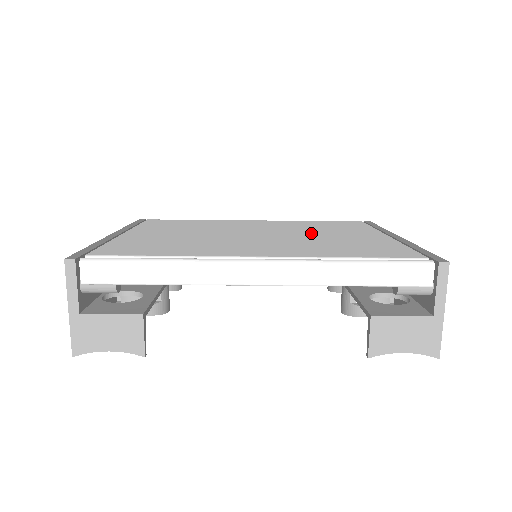
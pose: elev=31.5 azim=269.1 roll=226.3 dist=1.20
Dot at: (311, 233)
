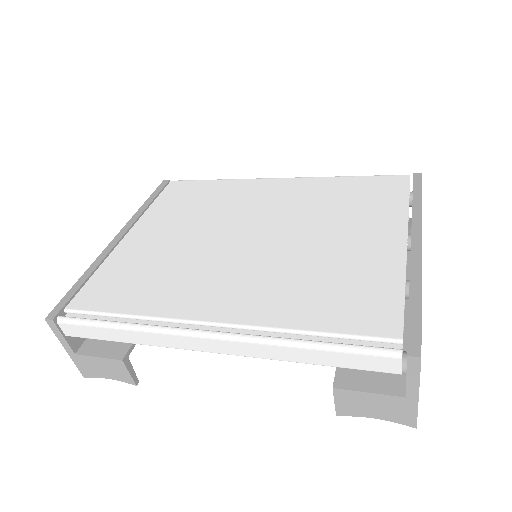
Dot at: (315, 232)
